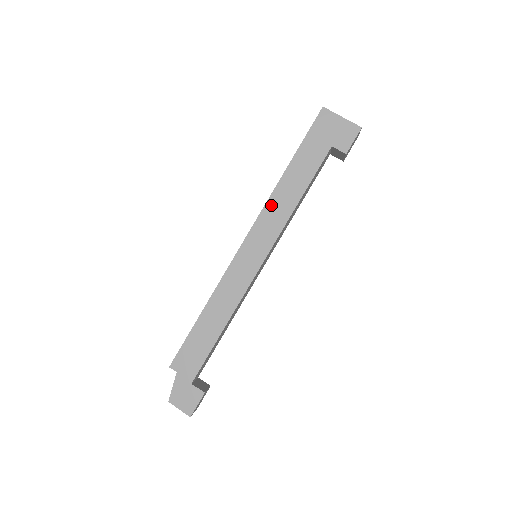
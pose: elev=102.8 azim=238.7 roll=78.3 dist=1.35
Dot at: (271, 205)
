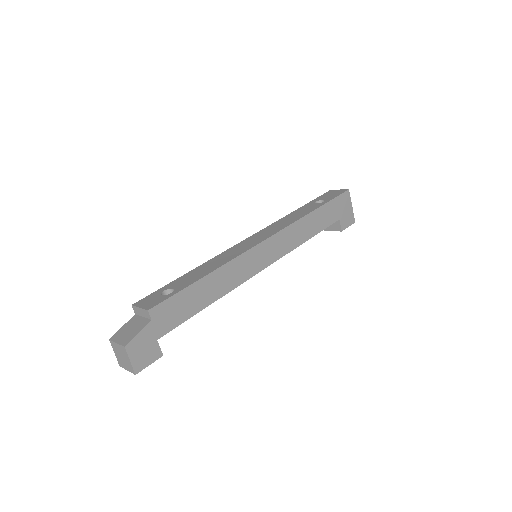
Dot at: (294, 228)
